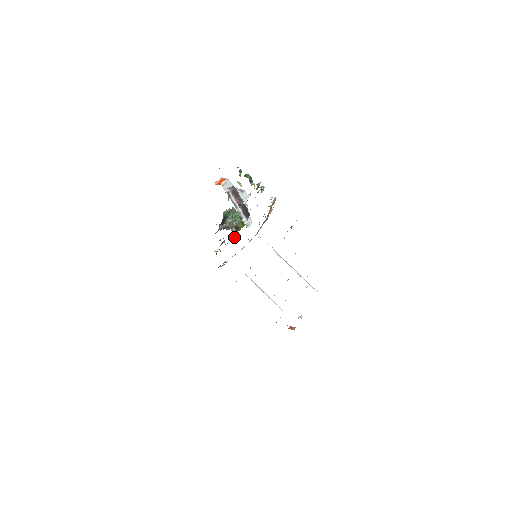
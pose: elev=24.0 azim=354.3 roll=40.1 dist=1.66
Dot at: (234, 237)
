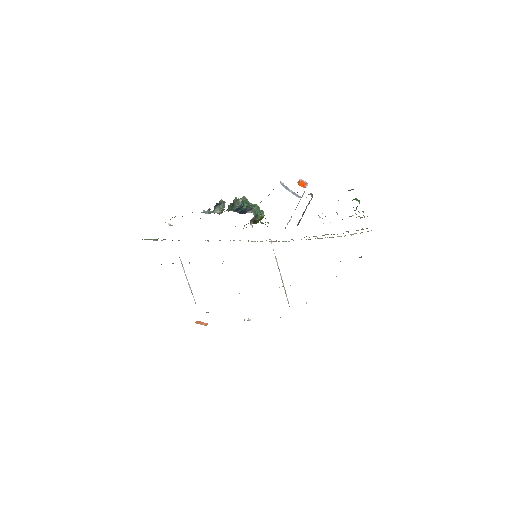
Dot at: occluded
